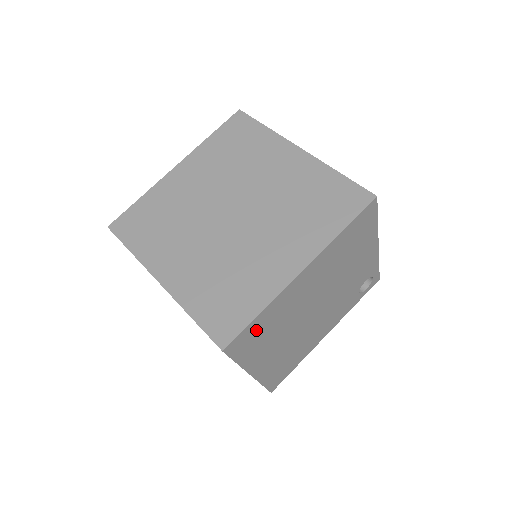
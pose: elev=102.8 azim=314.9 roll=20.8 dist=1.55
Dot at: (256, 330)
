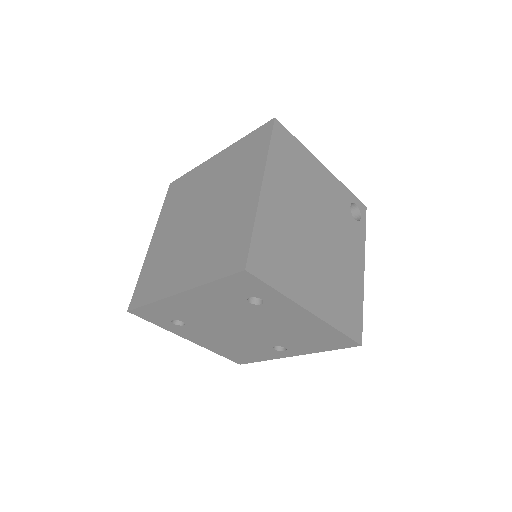
Dot at: (266, 249)
